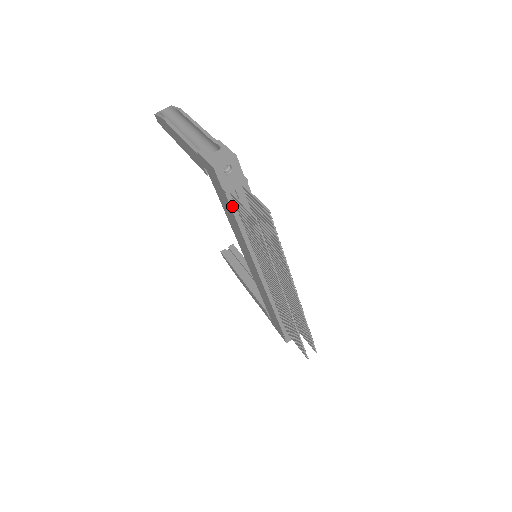
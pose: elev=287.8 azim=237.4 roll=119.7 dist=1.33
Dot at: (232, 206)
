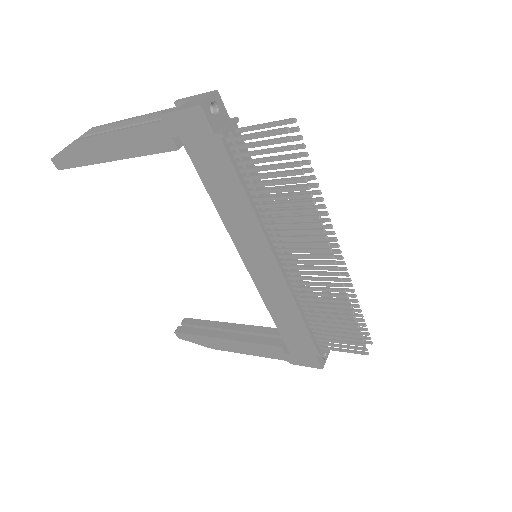
Dot at: (231, 160)
